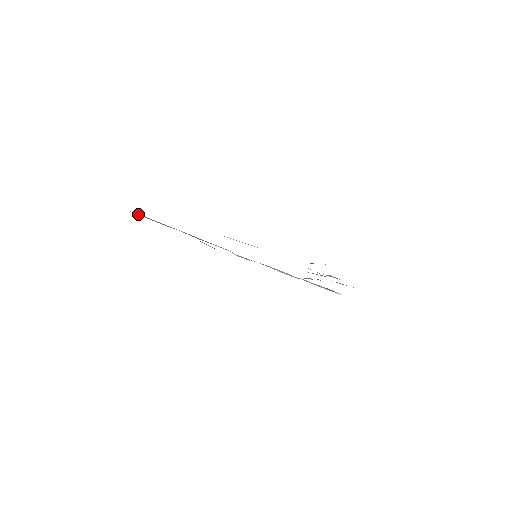
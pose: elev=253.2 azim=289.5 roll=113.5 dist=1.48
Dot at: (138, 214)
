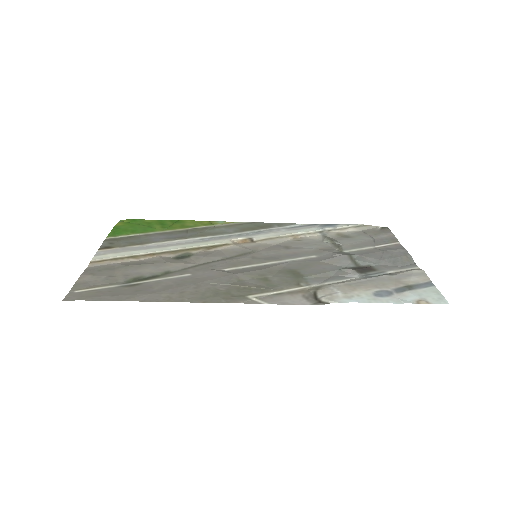
Dot at: (105, 259)
